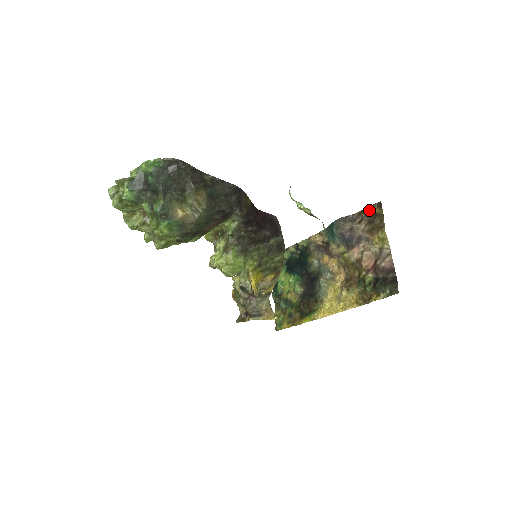
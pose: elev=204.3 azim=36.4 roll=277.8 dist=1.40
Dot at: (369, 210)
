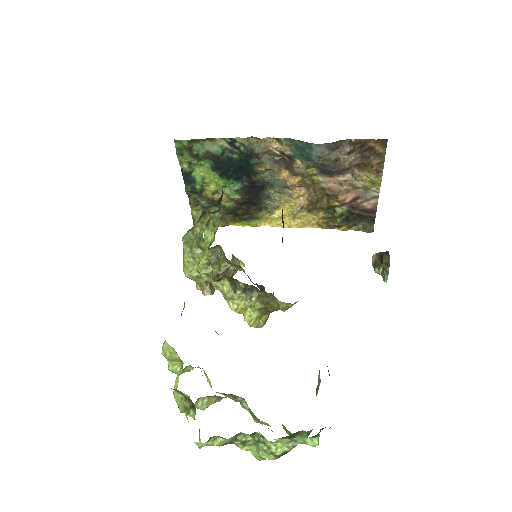
Dot at: (367, 142)
